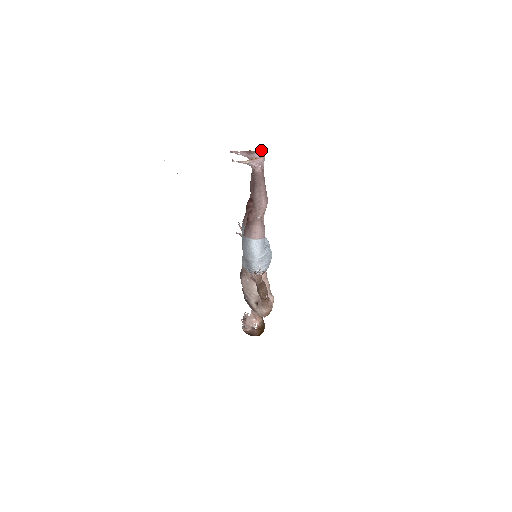
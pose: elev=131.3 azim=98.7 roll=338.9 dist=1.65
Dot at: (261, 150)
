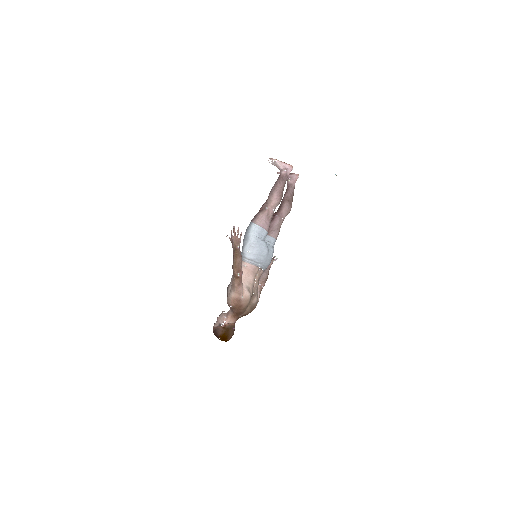
Dot at: (298, 174)
